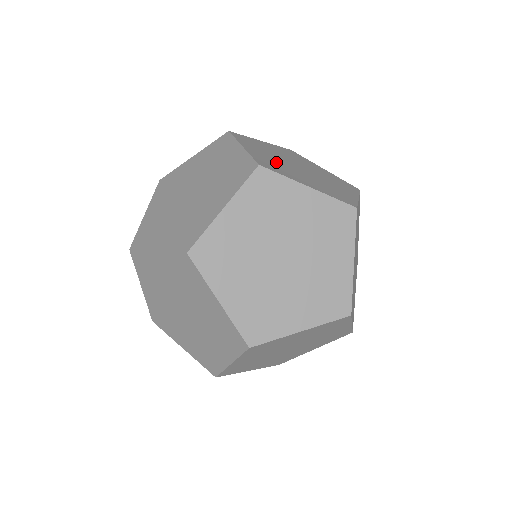
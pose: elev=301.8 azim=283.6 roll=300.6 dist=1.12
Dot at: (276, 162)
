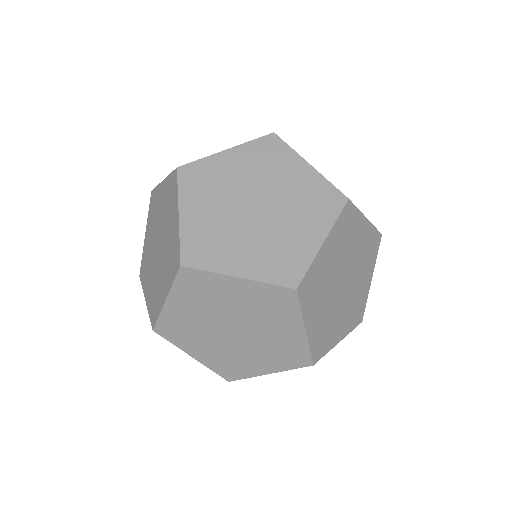
Dot at: occluded
